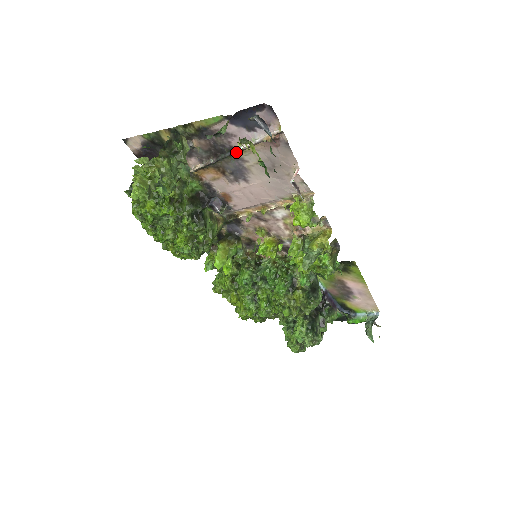
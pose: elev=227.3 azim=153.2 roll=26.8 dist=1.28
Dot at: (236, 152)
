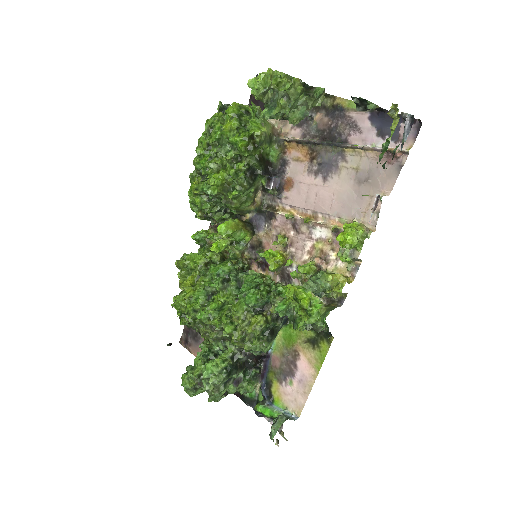
Dot at: (347, 145)
